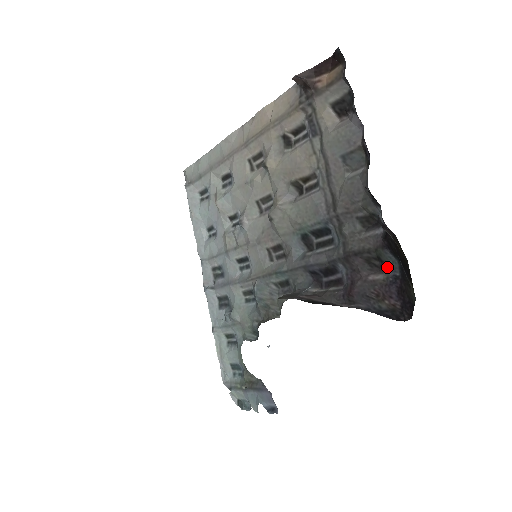
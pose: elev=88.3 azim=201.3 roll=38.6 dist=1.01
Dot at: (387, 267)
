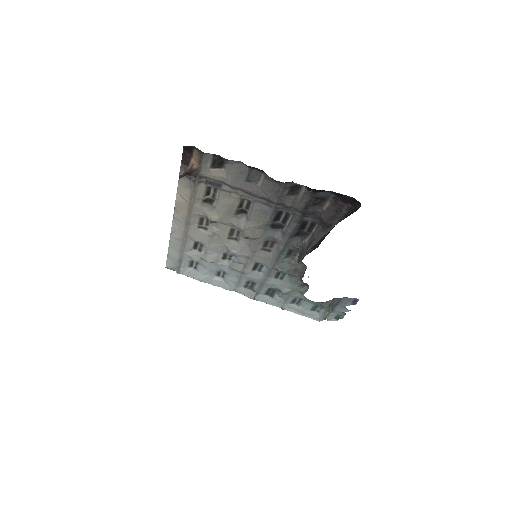
Dot at: (325, 198)
